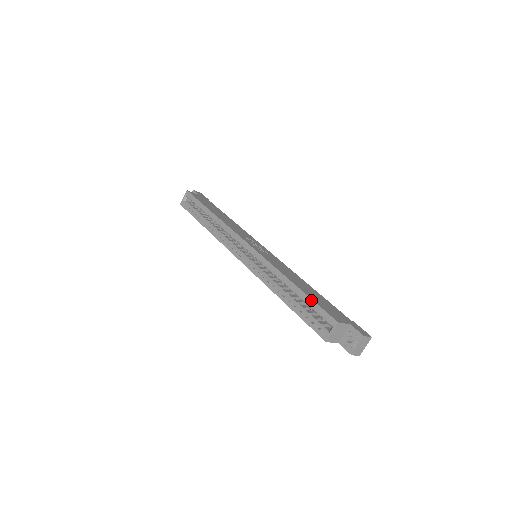
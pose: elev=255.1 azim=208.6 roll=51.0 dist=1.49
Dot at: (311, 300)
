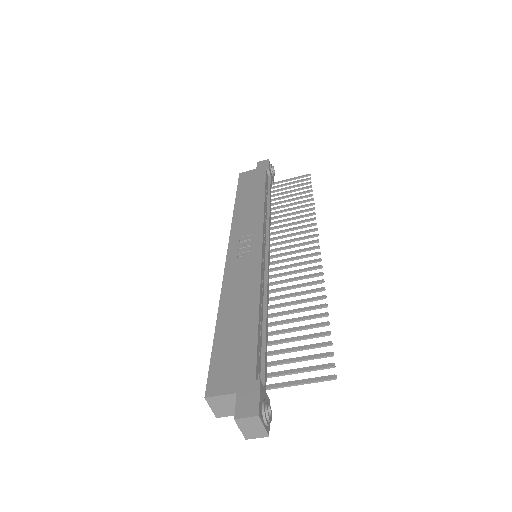
Dot at: (212, 352)
